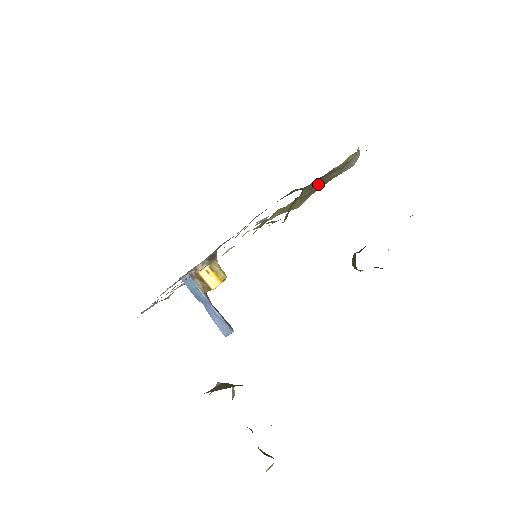
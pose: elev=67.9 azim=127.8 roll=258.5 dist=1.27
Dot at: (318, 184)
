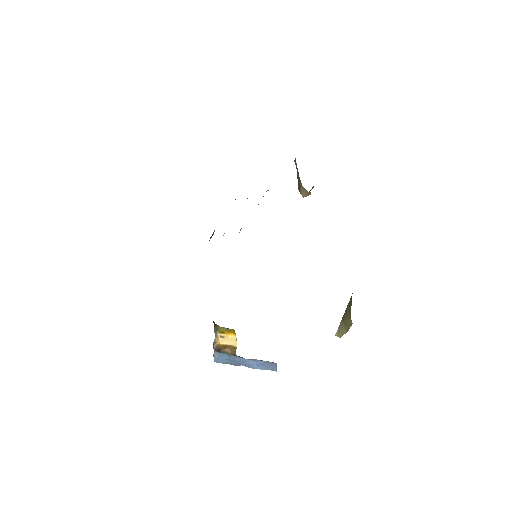
Dot at: occluded
